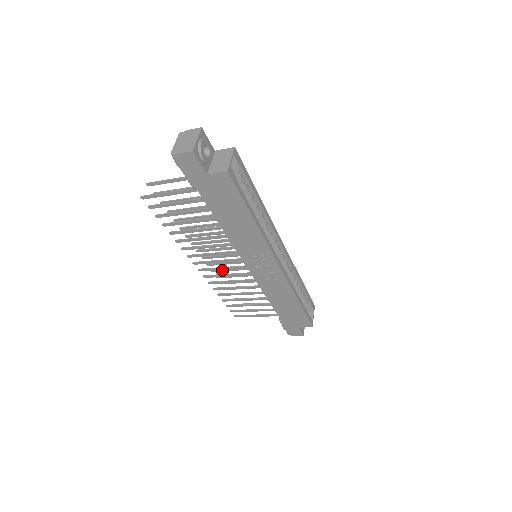
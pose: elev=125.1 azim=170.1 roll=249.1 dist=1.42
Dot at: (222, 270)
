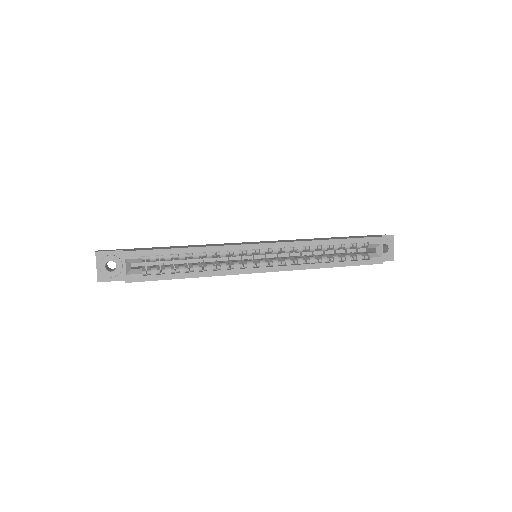
Dot at: occluded
